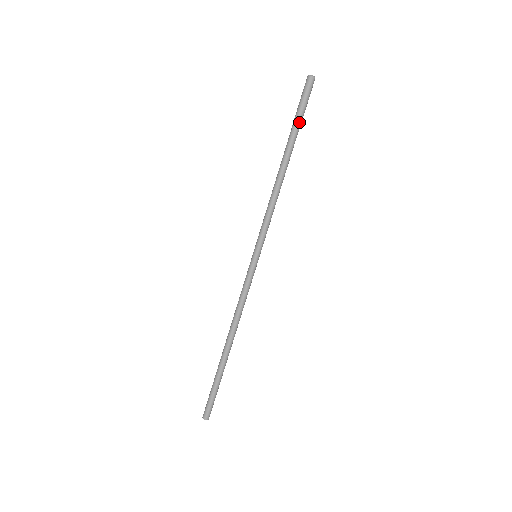
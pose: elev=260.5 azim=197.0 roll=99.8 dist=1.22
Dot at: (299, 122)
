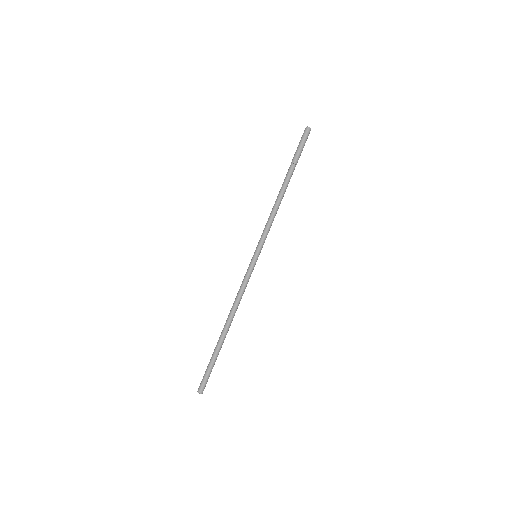
Dot at: (298, 159)
